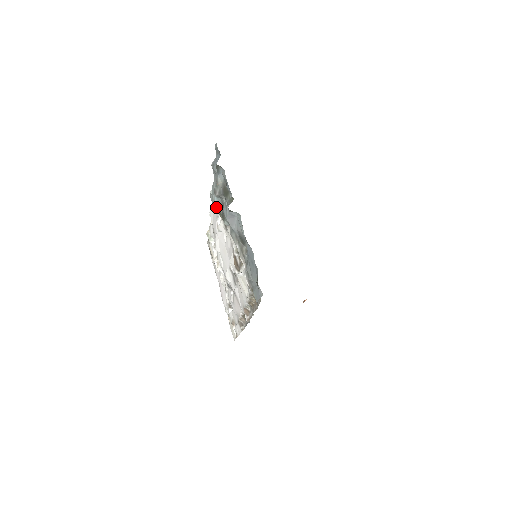
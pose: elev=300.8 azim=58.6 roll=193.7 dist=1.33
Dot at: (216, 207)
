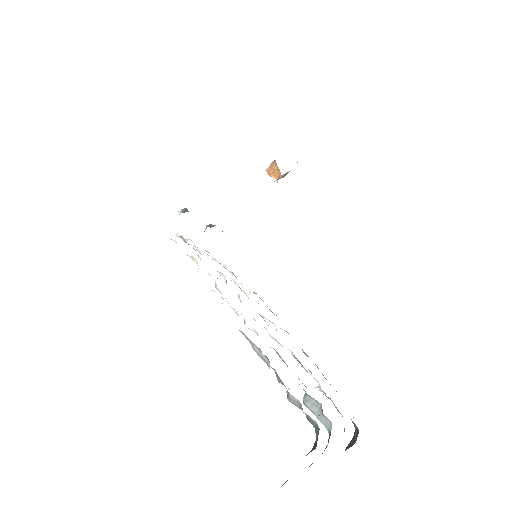
Dot at: occluded
